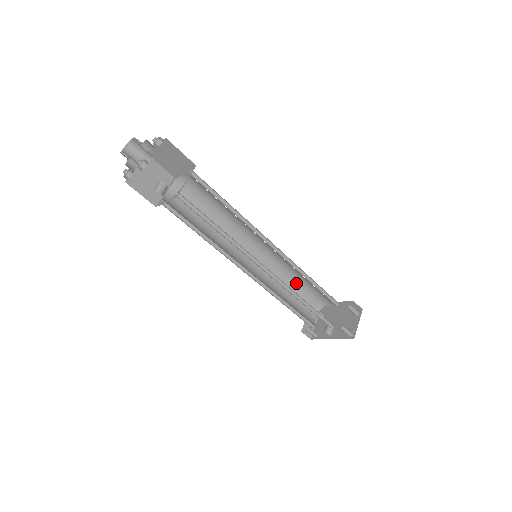
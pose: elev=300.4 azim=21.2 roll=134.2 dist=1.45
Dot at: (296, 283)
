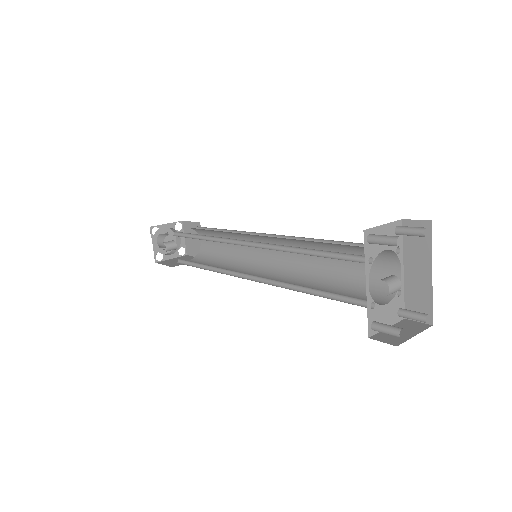
Dot at: (335, 276)
